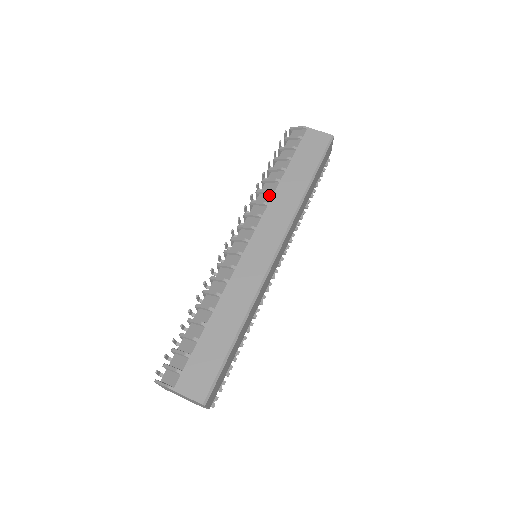
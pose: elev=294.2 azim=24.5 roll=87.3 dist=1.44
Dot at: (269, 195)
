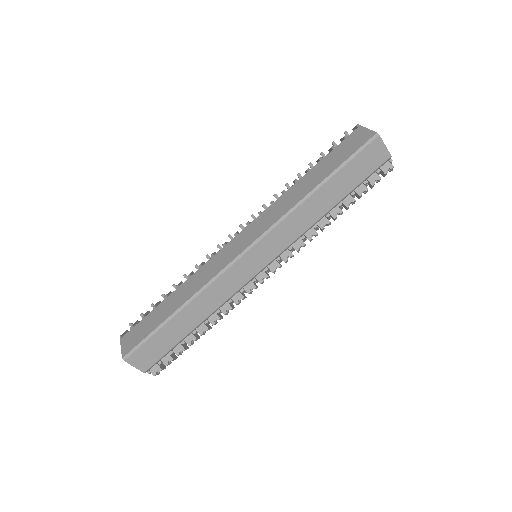
Dot at: (281, 195)
